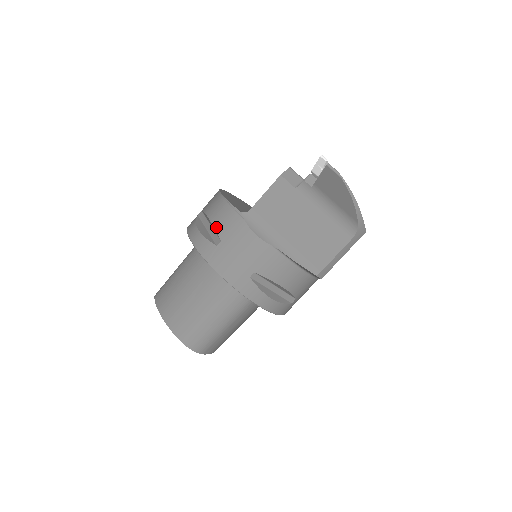
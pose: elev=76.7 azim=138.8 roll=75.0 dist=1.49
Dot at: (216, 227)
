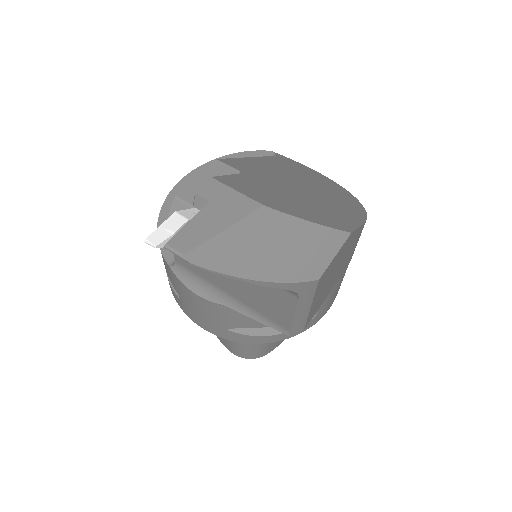
Dot at: (168, 275)
